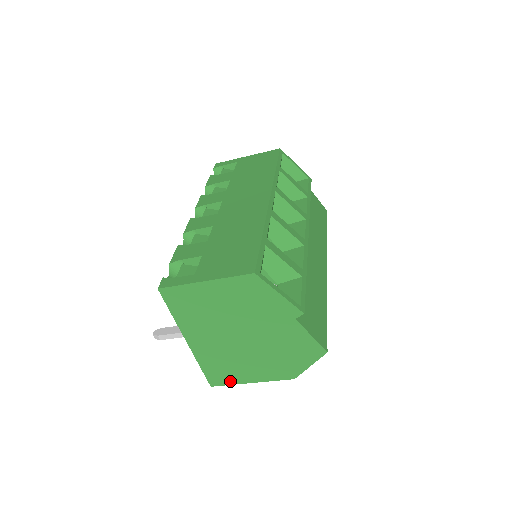
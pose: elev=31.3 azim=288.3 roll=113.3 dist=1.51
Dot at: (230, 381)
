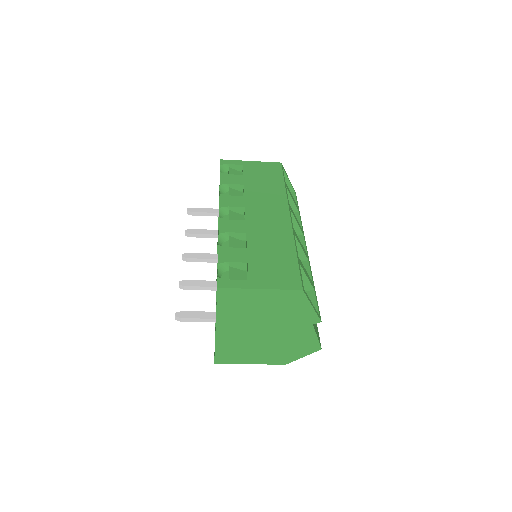
Dot at: (233, 361)
